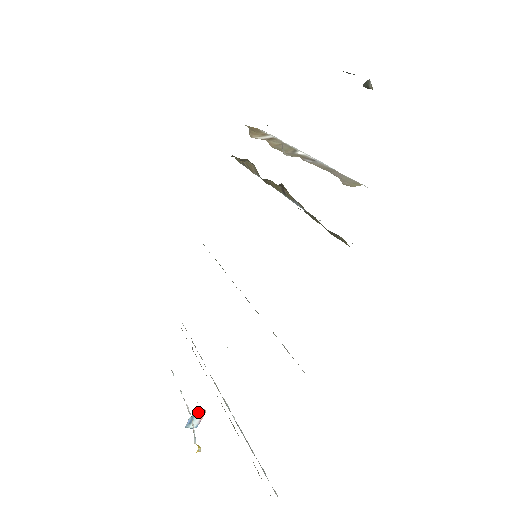
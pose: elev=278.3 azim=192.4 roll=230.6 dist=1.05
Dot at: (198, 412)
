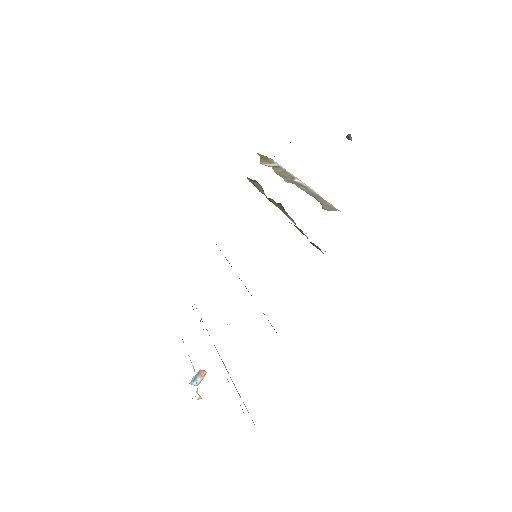
Dot at: (201, 372)
